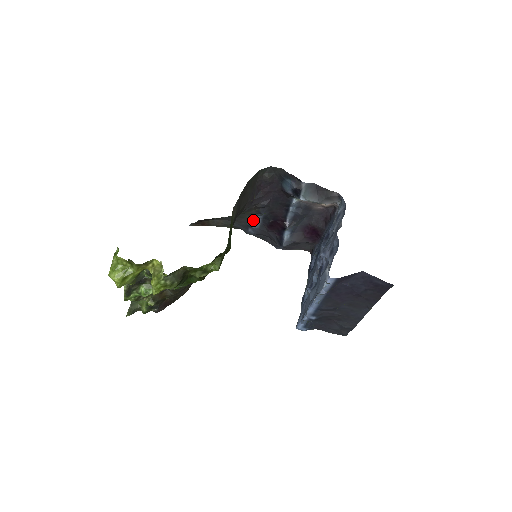
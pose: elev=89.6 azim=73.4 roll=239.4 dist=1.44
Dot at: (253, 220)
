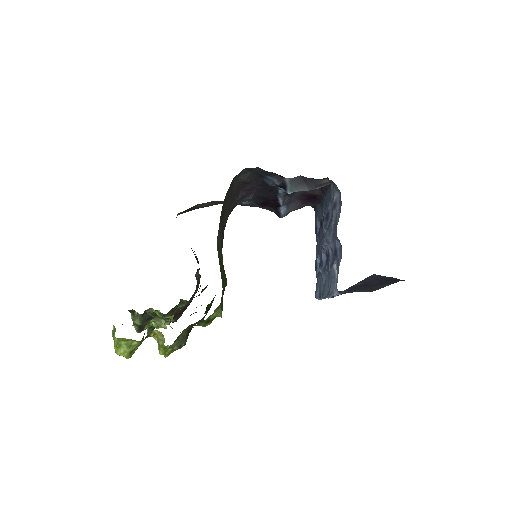
Dot at: occluded
